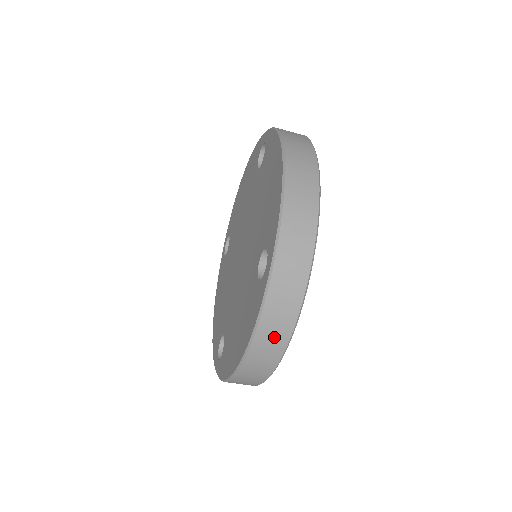
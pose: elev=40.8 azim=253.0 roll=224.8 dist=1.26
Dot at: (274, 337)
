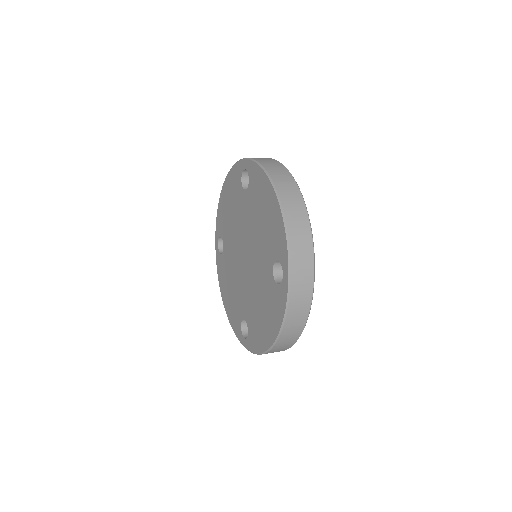
Dot at: occluded
